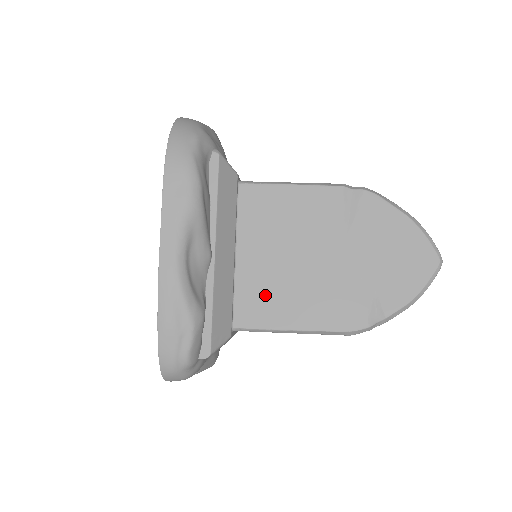
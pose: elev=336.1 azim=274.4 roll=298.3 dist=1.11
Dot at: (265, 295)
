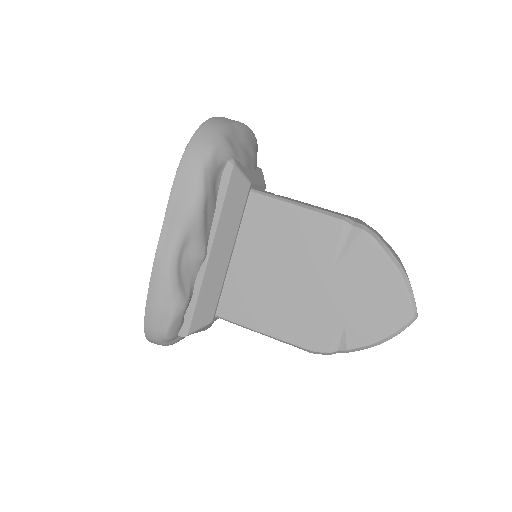
Dot at: (248, 297)
